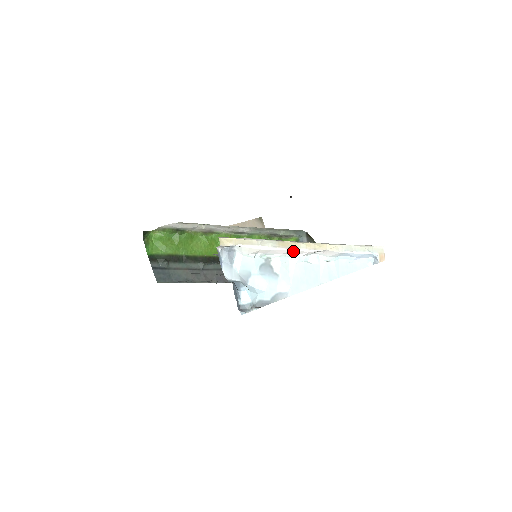
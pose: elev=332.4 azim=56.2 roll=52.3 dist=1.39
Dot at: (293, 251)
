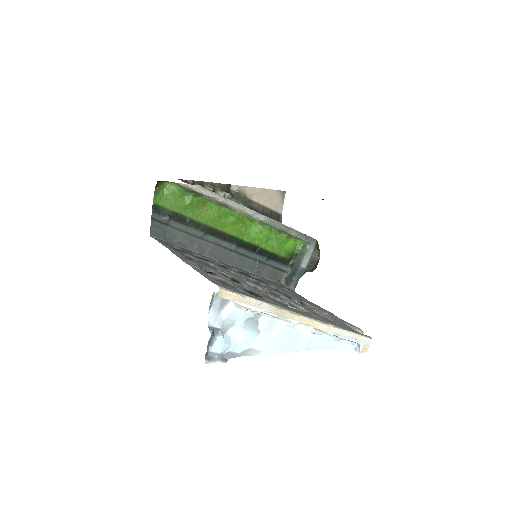
Dot at: (285, 319)
